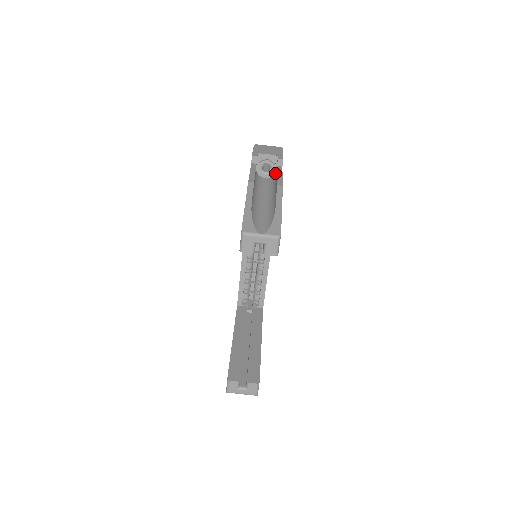
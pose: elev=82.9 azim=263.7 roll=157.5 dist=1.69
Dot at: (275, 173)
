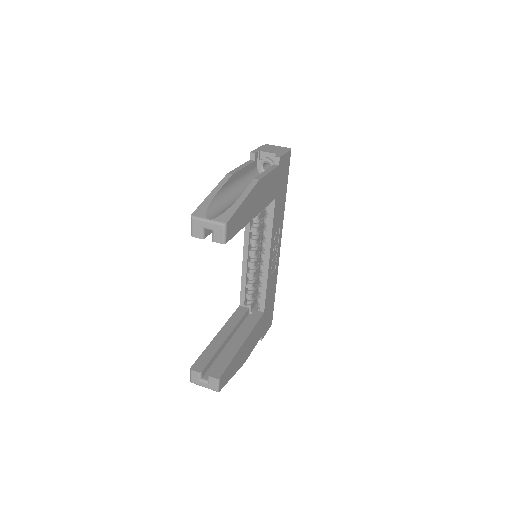
Dot at: occluded
